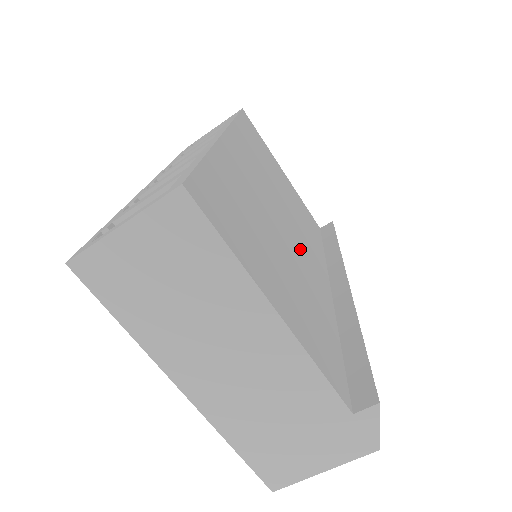
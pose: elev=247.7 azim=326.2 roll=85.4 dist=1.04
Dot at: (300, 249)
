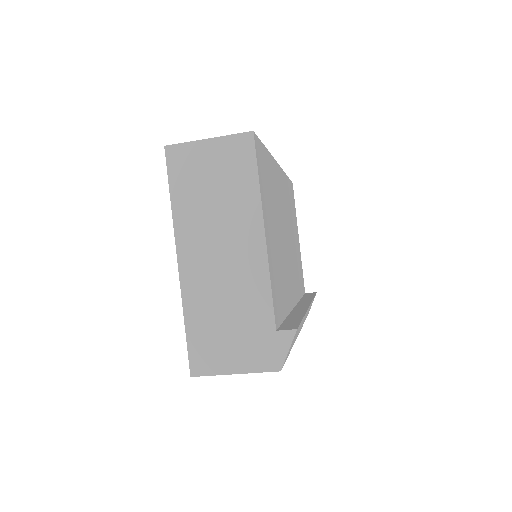
Dot at: (288, 261)
